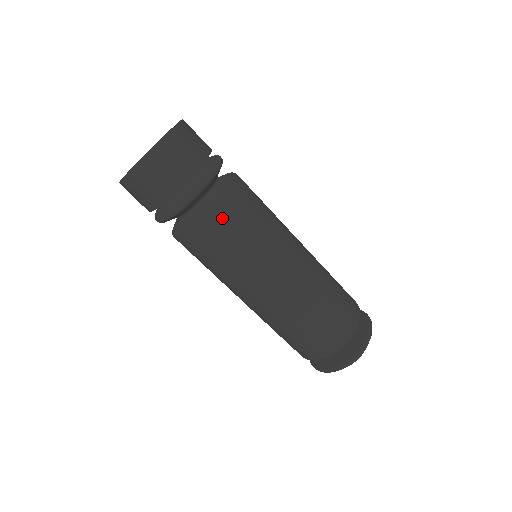
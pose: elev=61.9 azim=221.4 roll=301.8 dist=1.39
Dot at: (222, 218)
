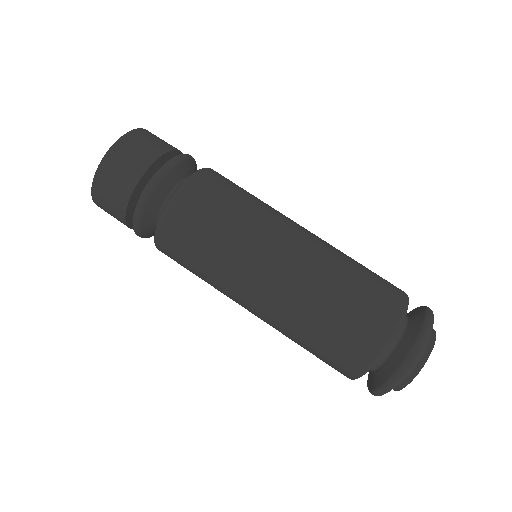
Dot at: occluded
